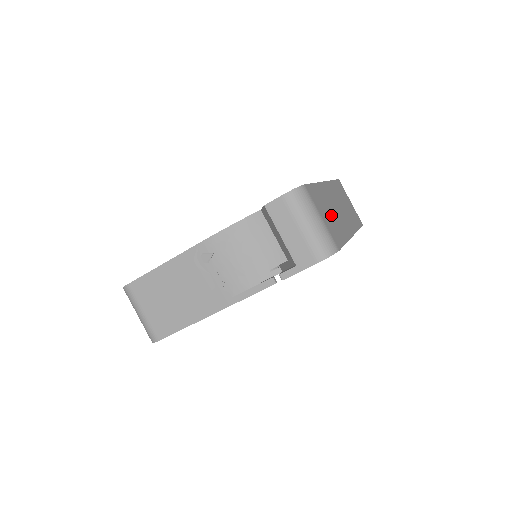
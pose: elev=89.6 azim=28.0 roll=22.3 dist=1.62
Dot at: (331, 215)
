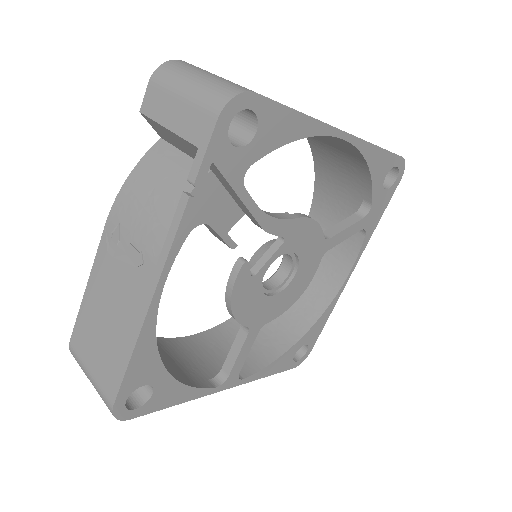
Dot at: occluded
